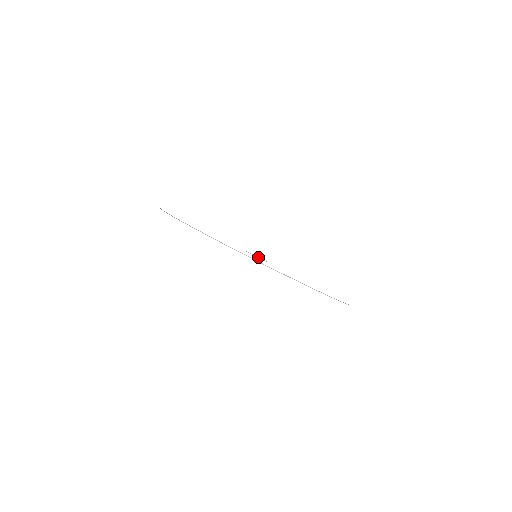
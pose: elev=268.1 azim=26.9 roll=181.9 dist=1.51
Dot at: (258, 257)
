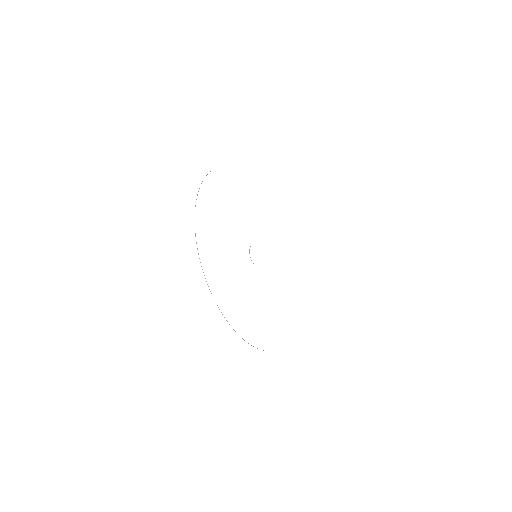
Dot at: occluded
